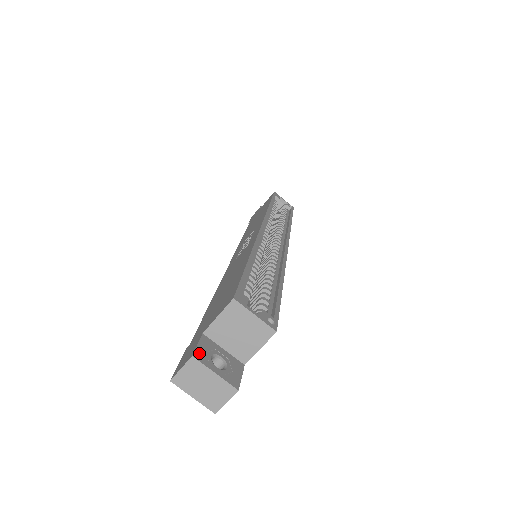
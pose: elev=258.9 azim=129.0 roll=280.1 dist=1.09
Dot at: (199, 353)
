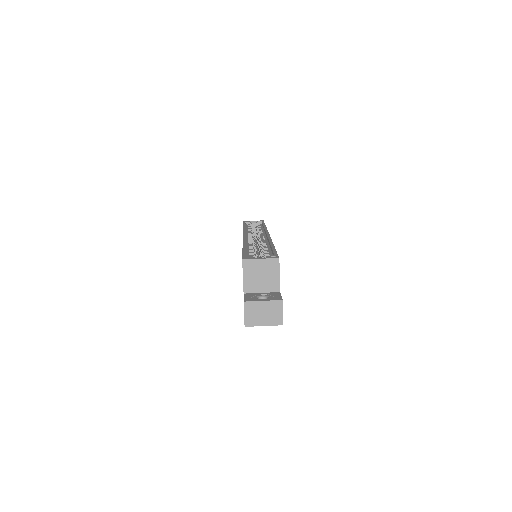
Dot at: (247, 299)
